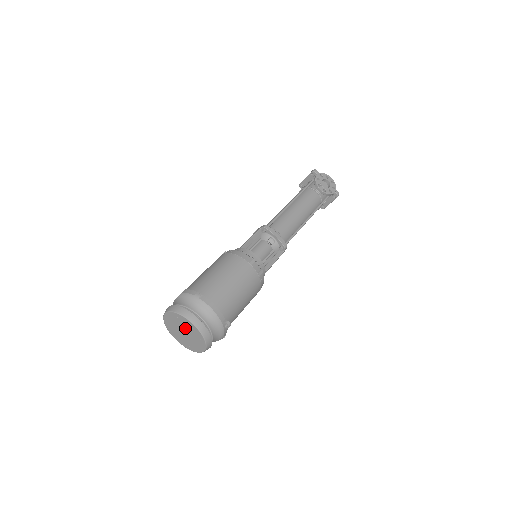
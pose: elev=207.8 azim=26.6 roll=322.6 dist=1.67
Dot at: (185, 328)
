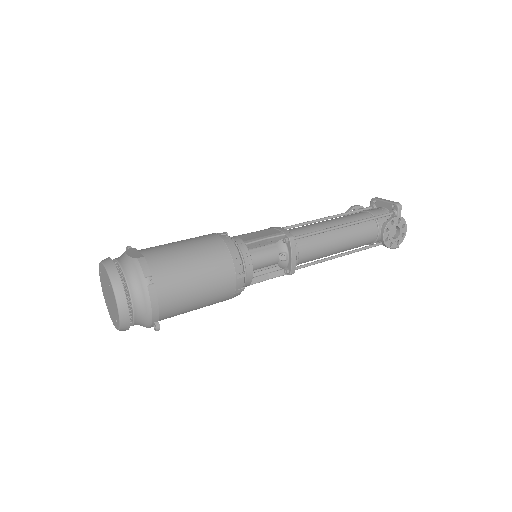
Dot at: (111, 297)
